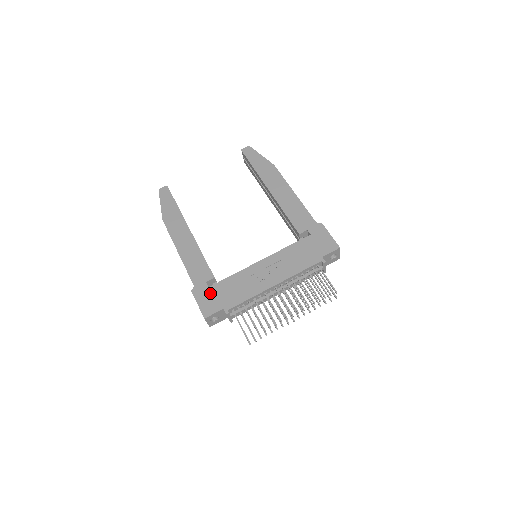
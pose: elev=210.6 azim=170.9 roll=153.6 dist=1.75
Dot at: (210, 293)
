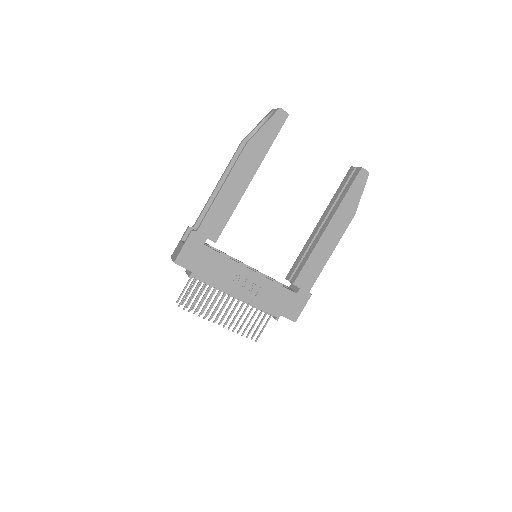
Dot at: (199, 250)
